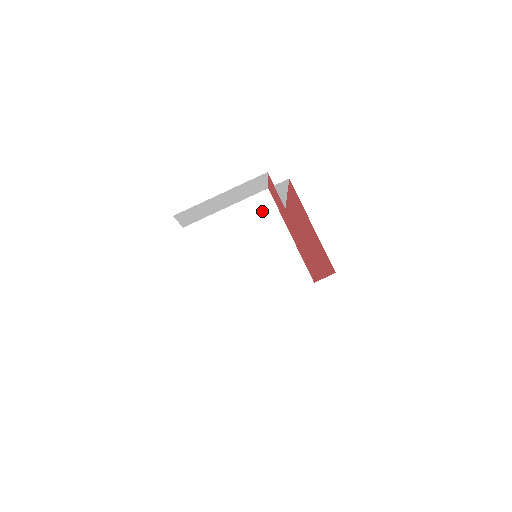
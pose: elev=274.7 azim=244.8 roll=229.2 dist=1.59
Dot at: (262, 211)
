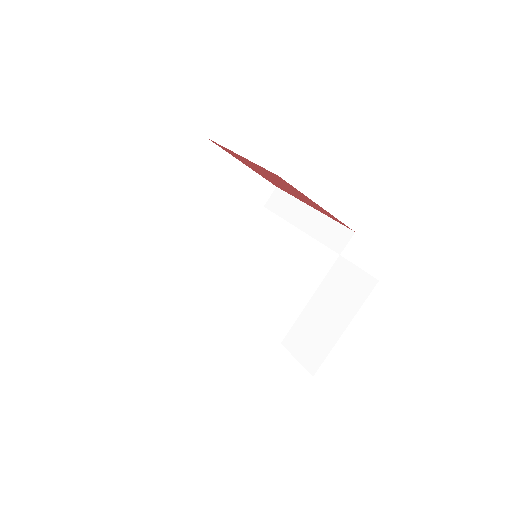
Dot at: (265, 233)
